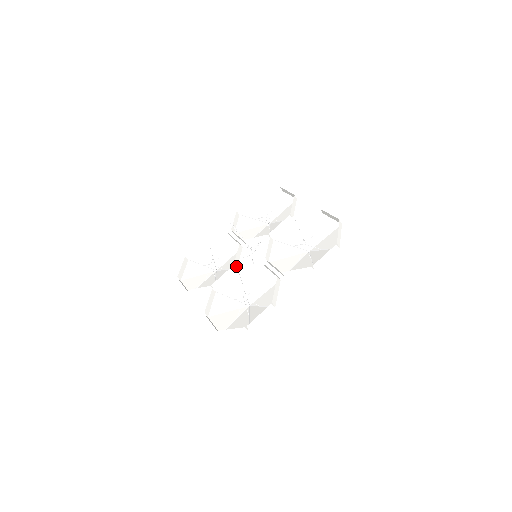
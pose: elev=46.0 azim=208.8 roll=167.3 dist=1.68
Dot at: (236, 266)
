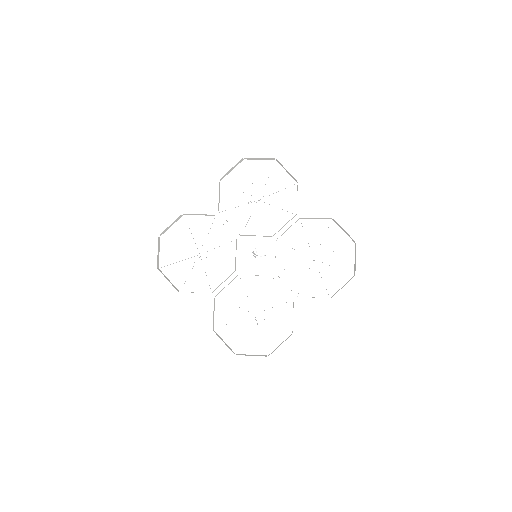
Dot at: (235, 268)
